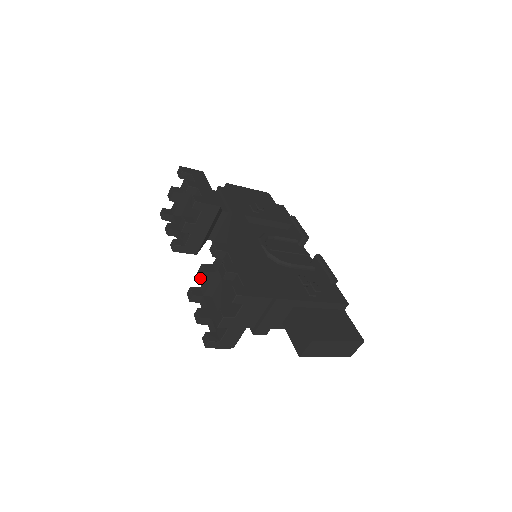
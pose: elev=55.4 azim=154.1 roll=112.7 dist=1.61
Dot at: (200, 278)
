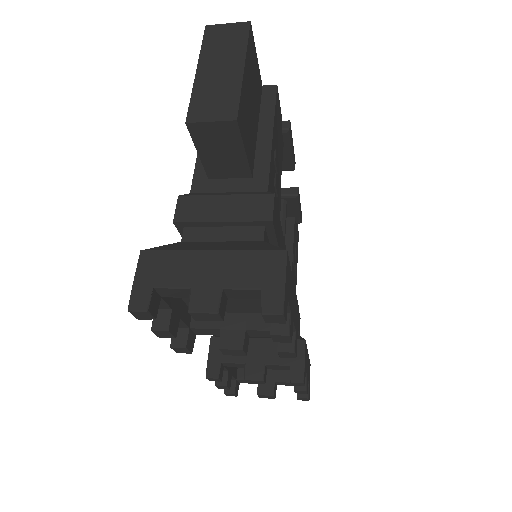
Dot at: occluded
